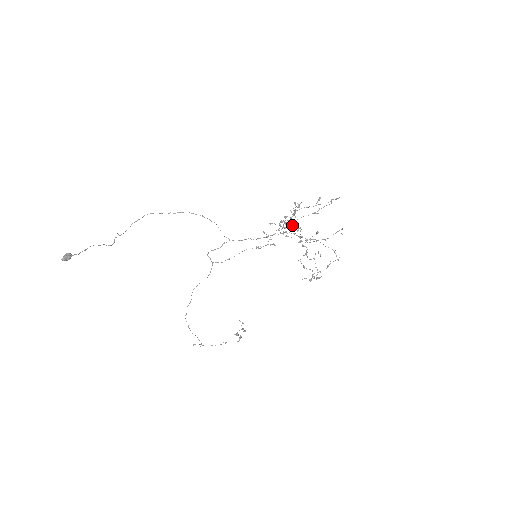
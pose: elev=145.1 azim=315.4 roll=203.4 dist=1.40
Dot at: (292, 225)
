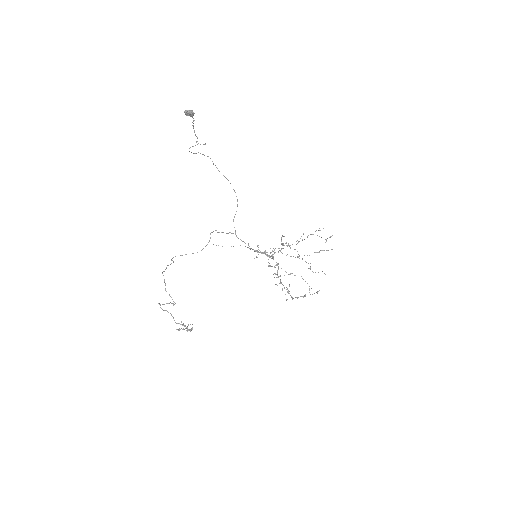
Dot at: occluded
